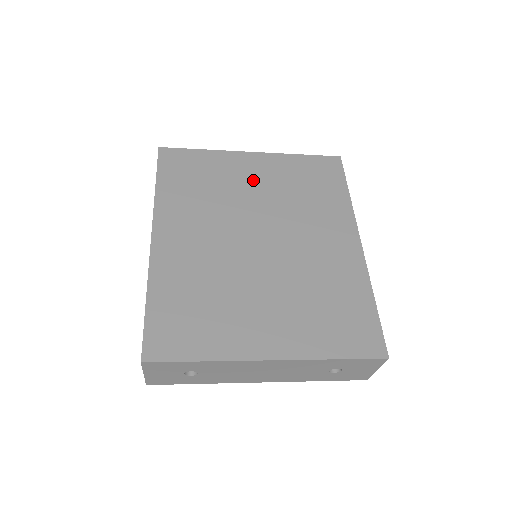
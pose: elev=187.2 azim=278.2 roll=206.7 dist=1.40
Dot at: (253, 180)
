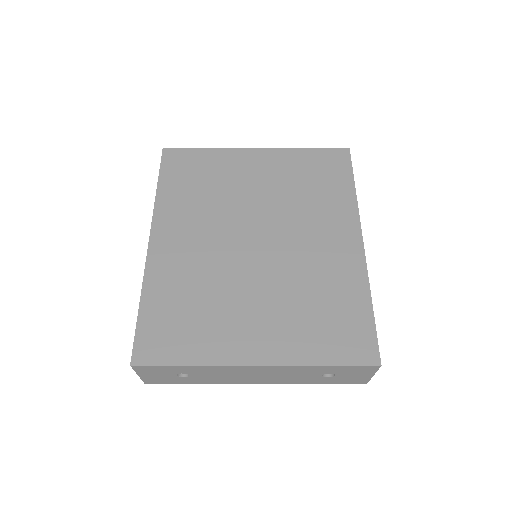
Dot at: (254, 178)
